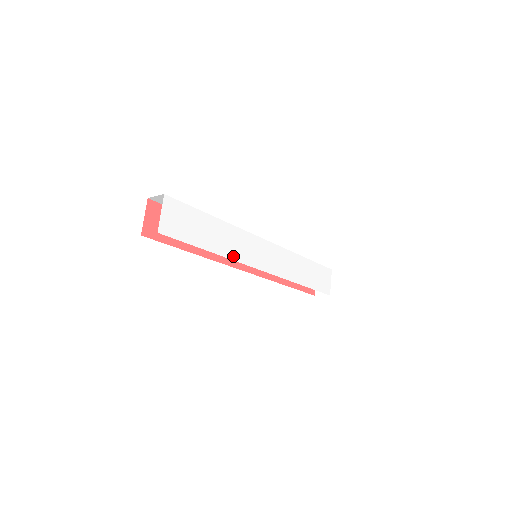
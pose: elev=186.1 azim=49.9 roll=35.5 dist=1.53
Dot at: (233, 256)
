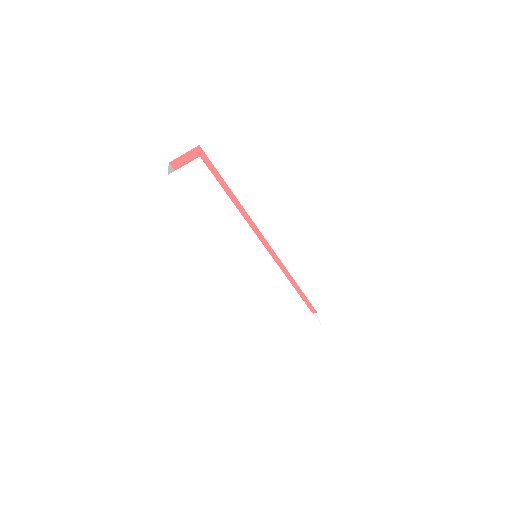
Dot at: (225, 240)
